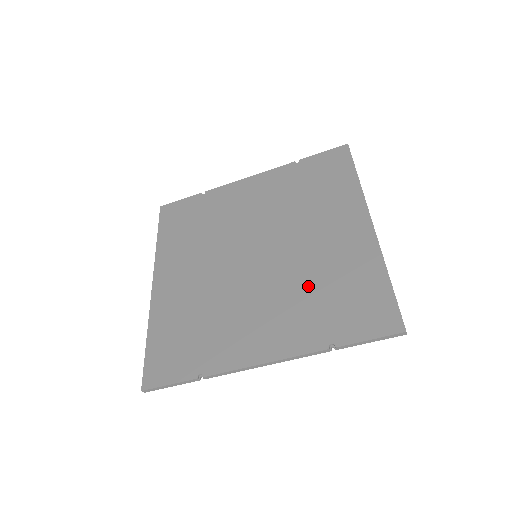
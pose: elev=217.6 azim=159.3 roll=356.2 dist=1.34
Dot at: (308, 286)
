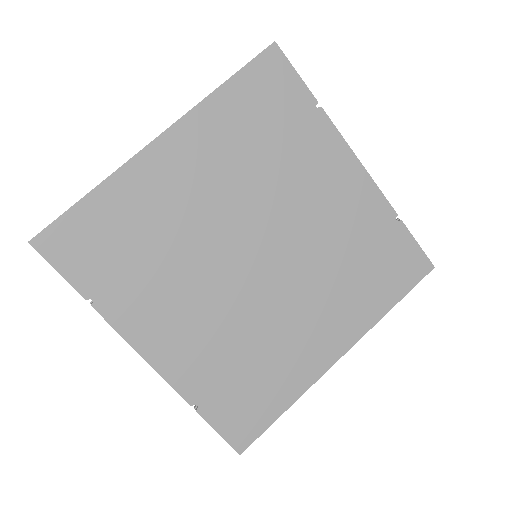
Dot at: (245, 344)
